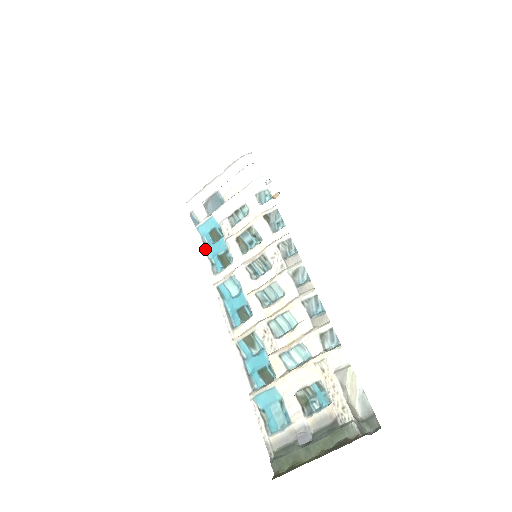
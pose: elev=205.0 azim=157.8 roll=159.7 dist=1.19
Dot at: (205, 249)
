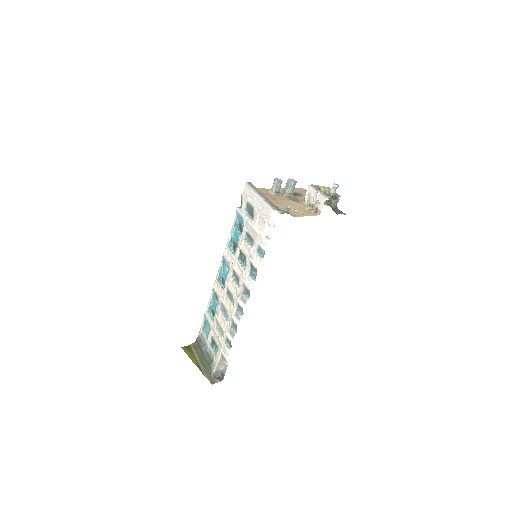
Dot at: (233, 228)
